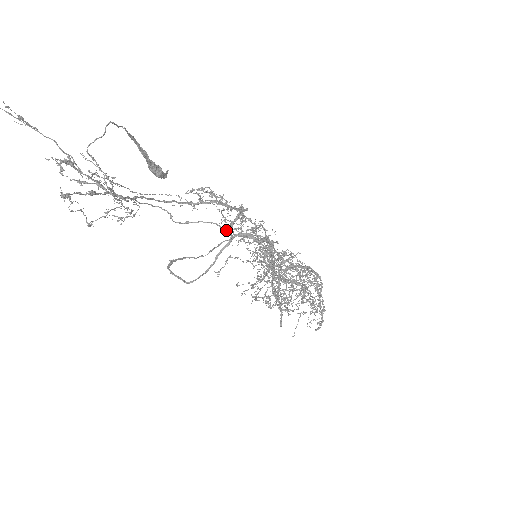
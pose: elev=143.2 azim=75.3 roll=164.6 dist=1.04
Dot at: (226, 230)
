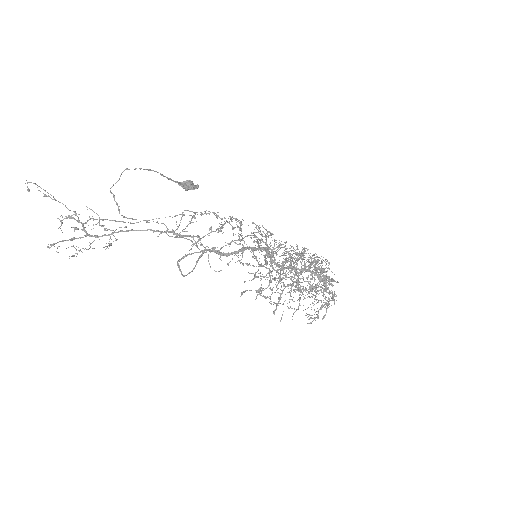
Dot at: (197, 246)
